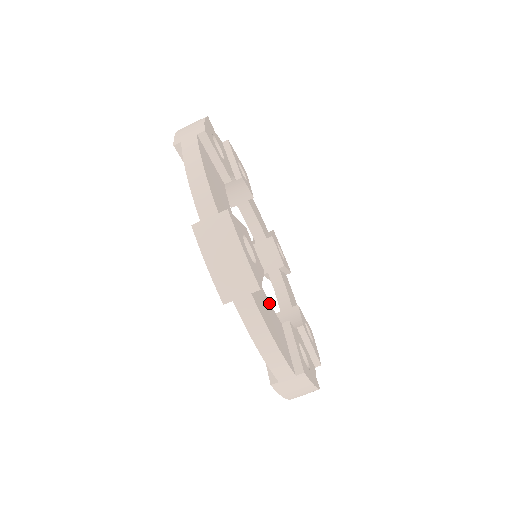
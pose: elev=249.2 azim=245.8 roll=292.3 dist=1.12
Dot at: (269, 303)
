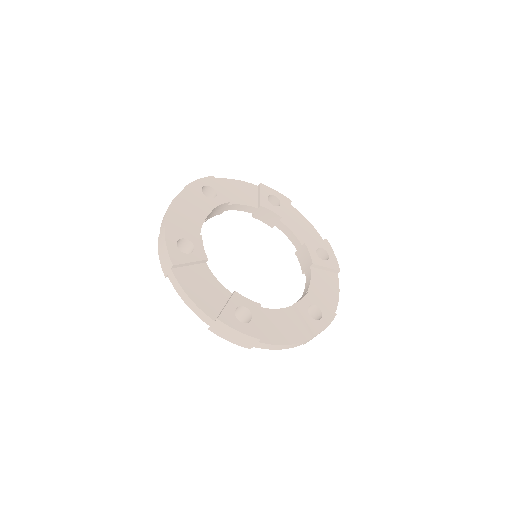
Dot at: (215, 279)
